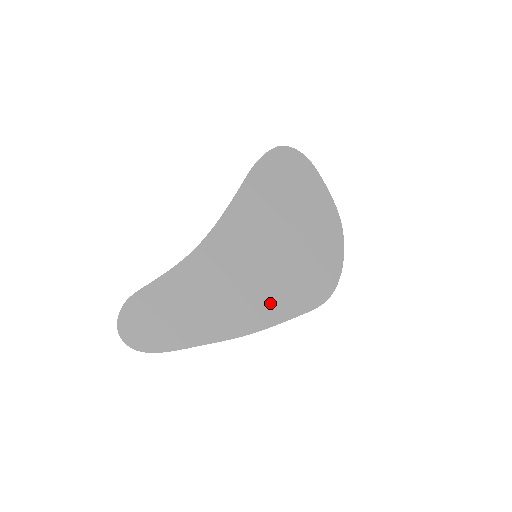
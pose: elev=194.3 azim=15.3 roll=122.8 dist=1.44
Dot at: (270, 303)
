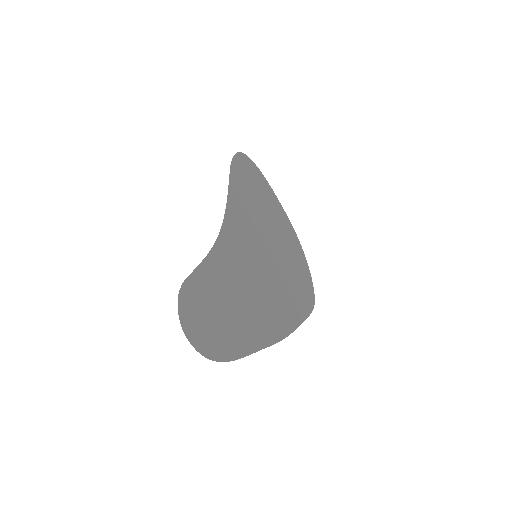
Dot at: (286, 305)
